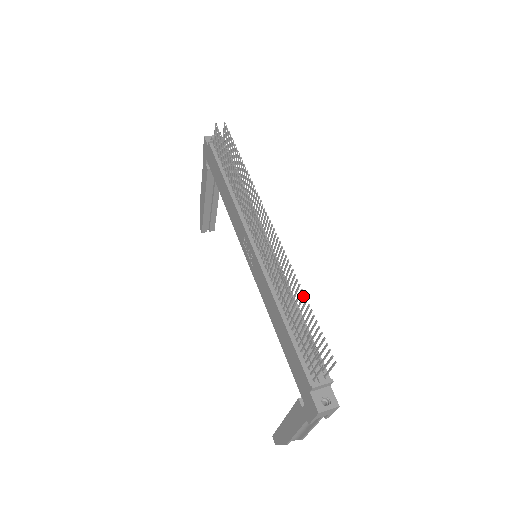
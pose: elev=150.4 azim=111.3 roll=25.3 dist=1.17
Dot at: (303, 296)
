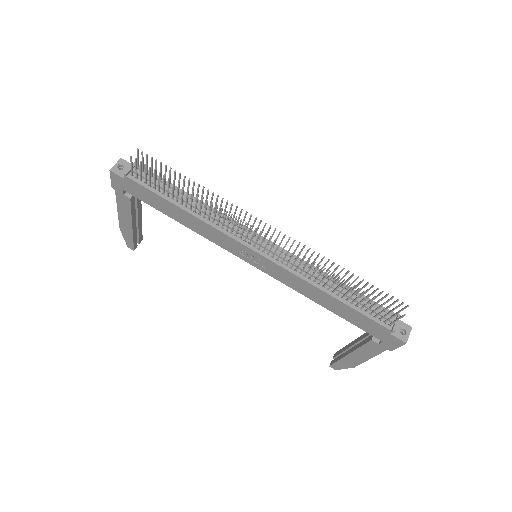
Dot at: occluded
